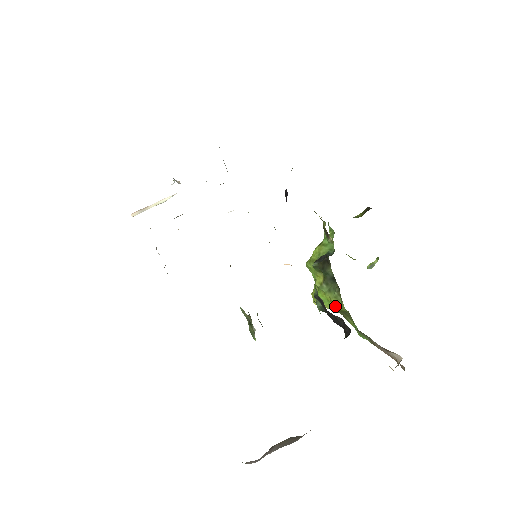
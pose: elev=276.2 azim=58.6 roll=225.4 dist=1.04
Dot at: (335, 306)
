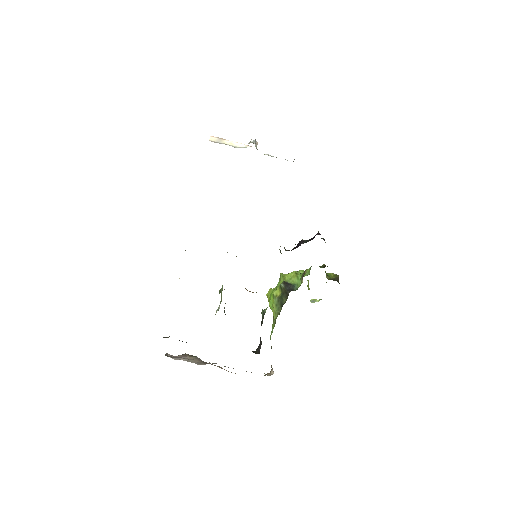
Dot at: occluded
